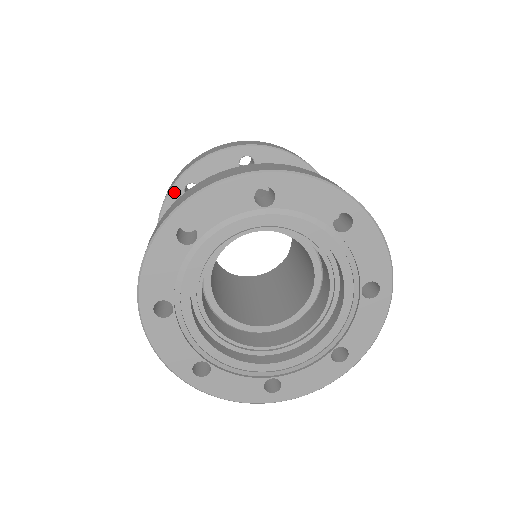
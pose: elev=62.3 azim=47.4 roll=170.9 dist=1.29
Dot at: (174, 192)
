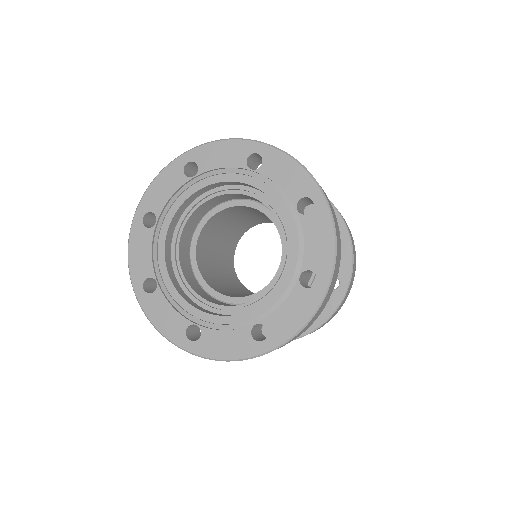
Dot at: occluded
